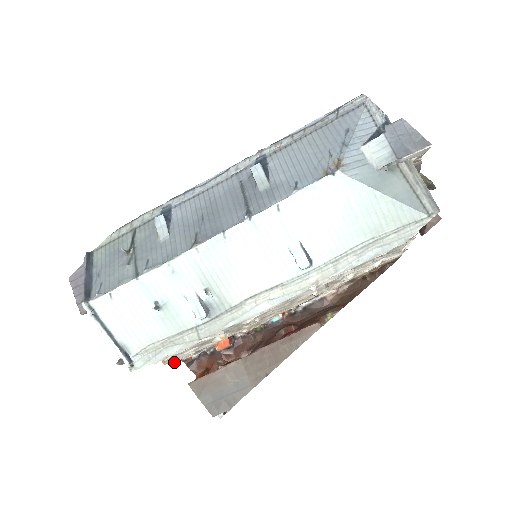
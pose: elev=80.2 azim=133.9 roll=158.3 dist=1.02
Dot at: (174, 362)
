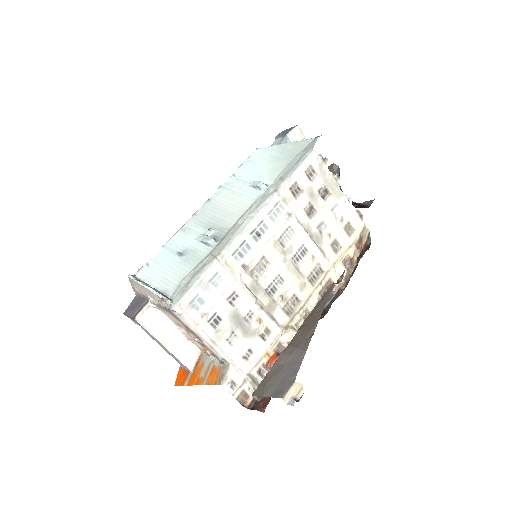
Dot at: (234, 395)
